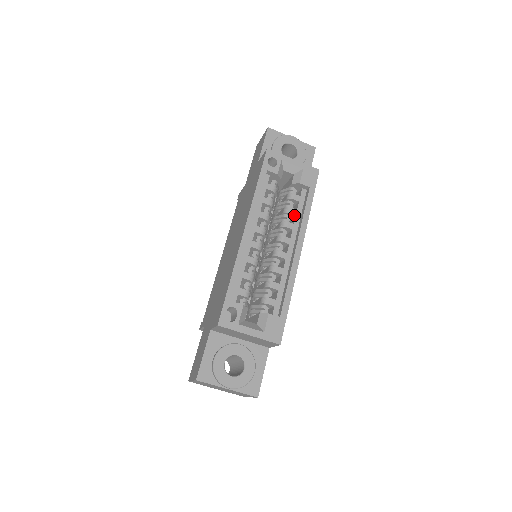
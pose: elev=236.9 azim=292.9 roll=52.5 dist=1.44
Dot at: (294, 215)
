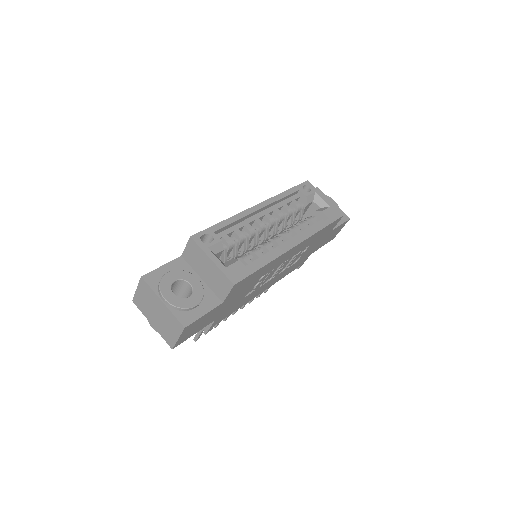
Dot at: (305, 228)
